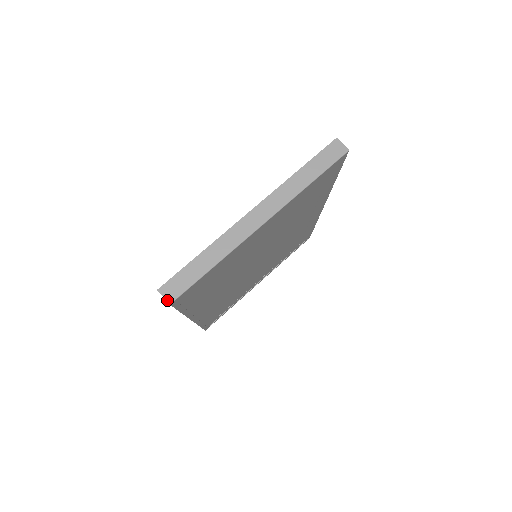
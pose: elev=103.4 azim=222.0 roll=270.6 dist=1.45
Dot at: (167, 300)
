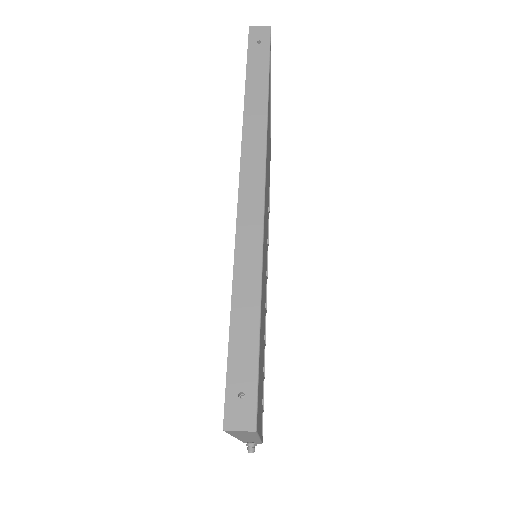
Dot at: (265, 27)
